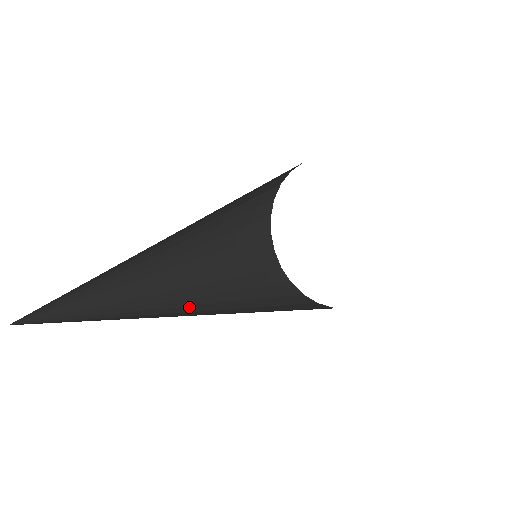
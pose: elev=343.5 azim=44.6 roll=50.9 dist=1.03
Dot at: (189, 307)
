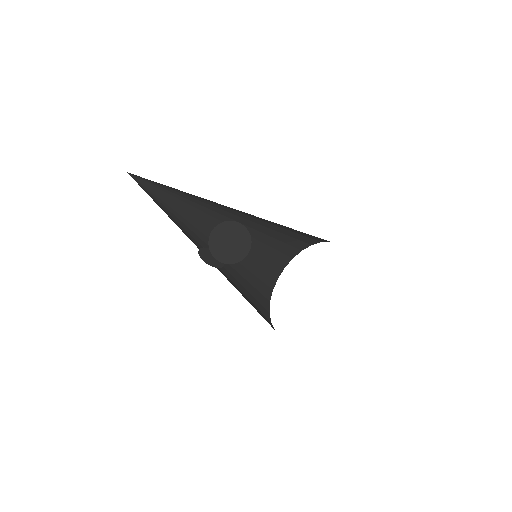
Dot at: (218, 249)
